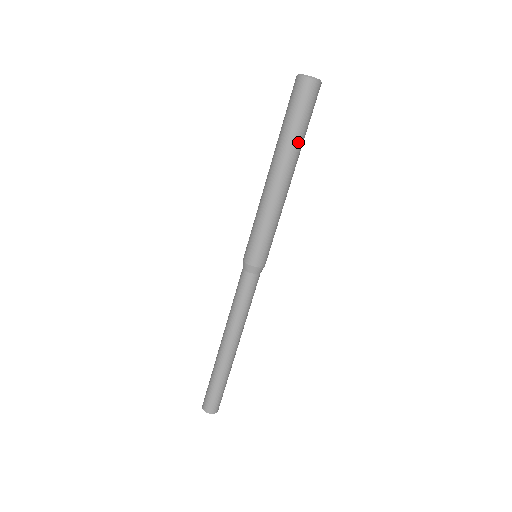
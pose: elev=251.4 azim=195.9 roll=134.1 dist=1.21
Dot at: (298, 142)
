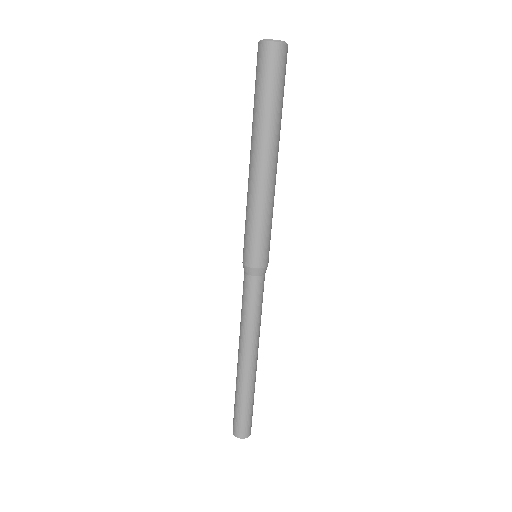
Dot at: (277, 118)
